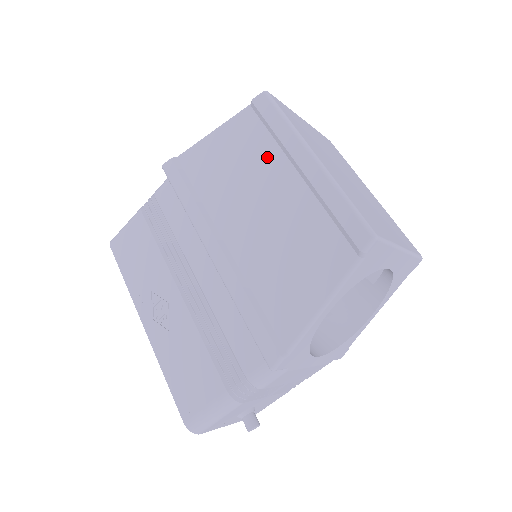
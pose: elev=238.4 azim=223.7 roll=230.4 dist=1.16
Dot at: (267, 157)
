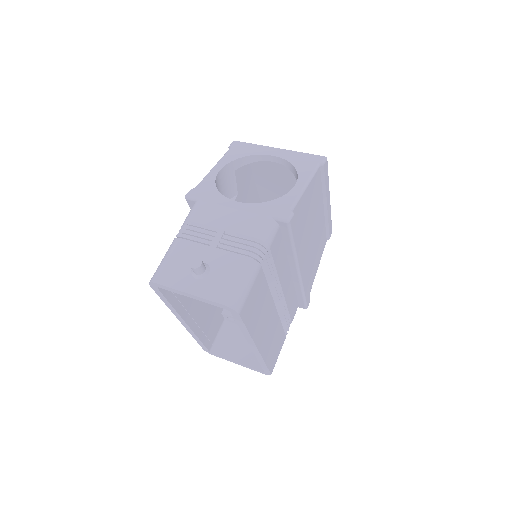
Dot at: occluded
